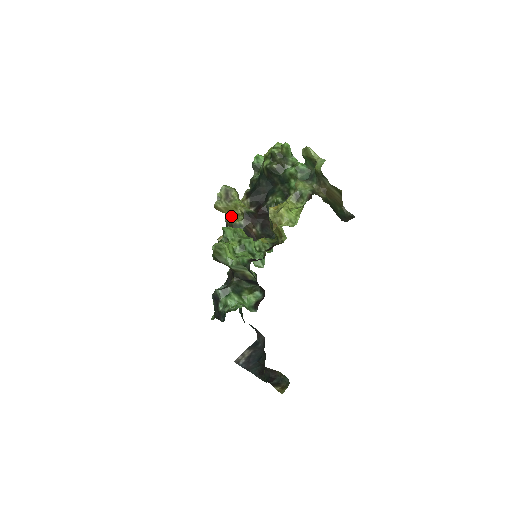
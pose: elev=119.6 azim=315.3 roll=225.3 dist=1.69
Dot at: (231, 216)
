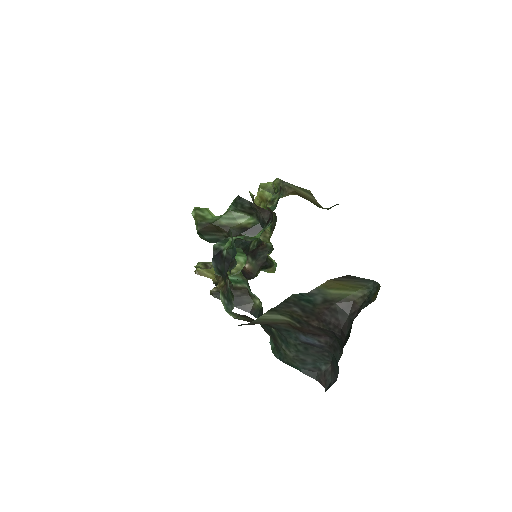
Dot at: occluded
